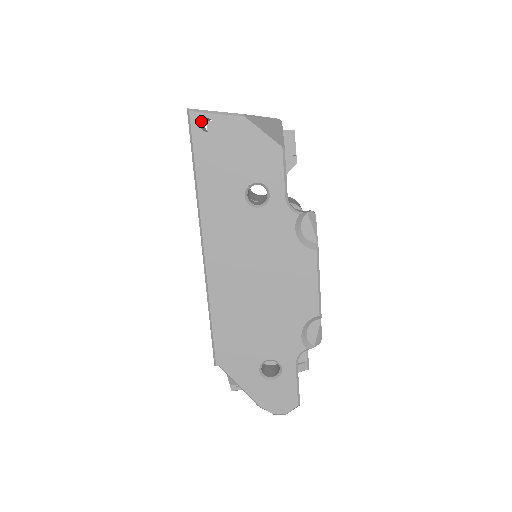
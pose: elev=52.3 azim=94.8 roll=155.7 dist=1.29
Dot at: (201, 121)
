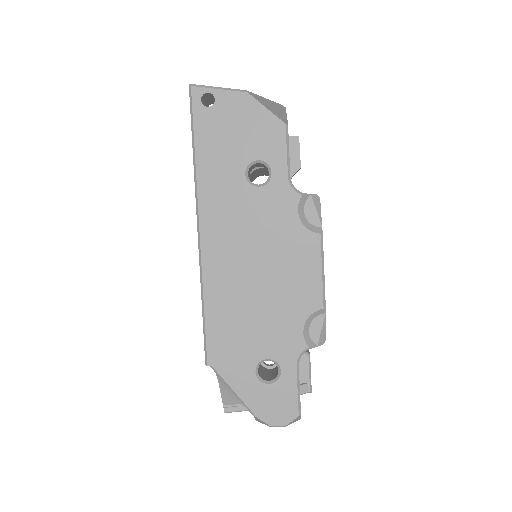
Dot at: (203, 97)
